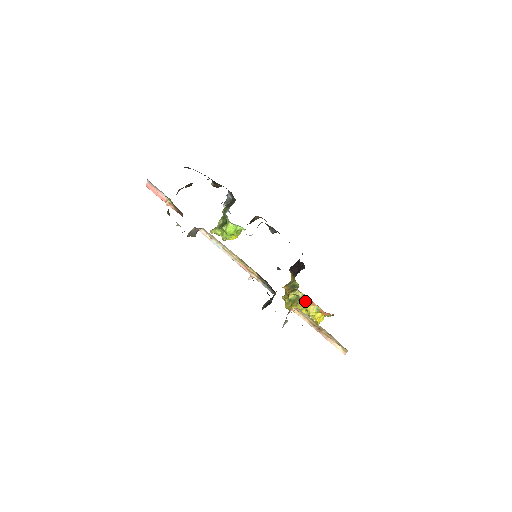
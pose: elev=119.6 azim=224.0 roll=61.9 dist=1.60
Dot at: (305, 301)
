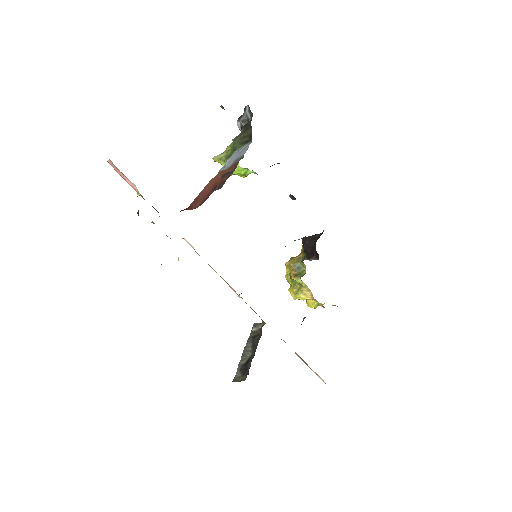
Dot at: (307, 293)
